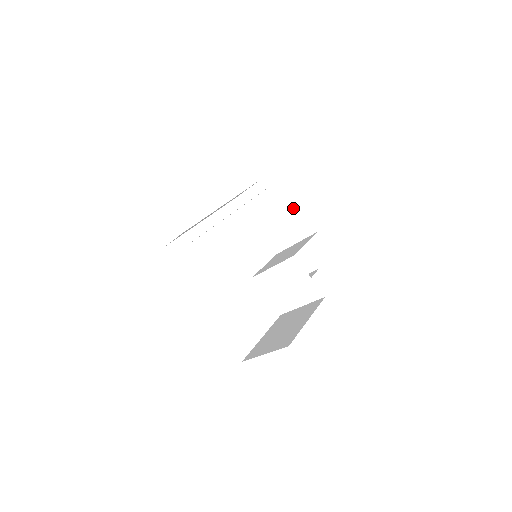
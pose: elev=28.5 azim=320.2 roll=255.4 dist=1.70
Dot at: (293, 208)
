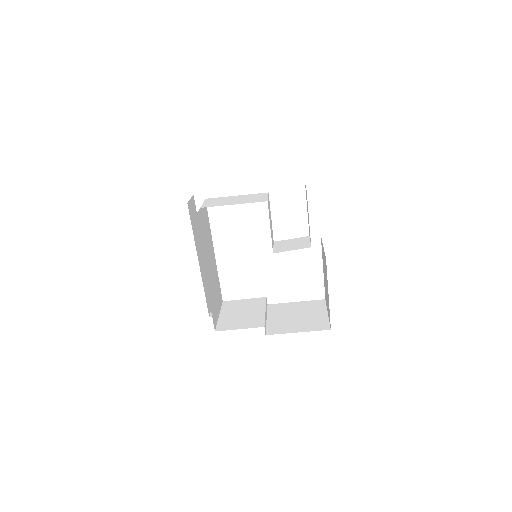
Dot at: occluded
